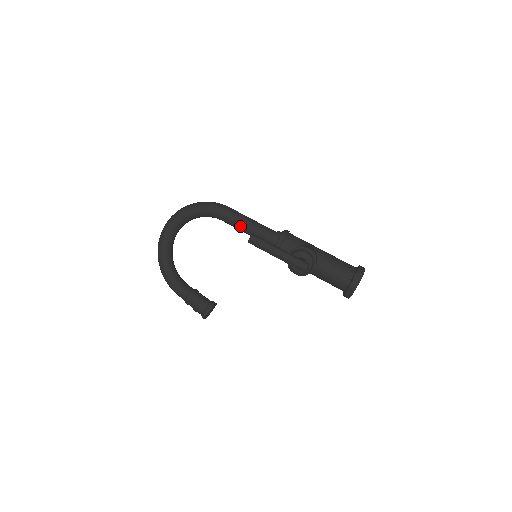
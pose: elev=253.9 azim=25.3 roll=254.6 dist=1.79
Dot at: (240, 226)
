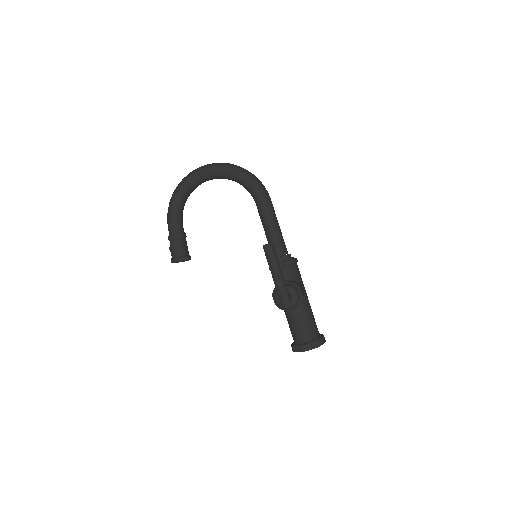
Dot at: (266, 223)
